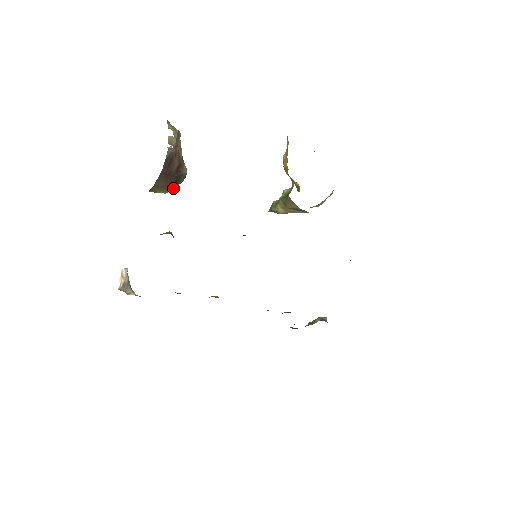
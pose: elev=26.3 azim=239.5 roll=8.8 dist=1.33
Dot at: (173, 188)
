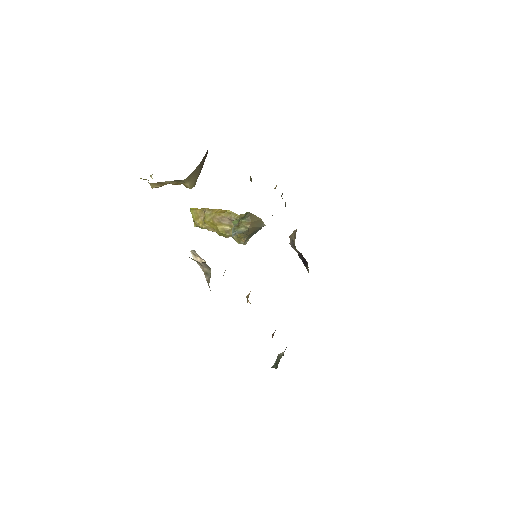
Dot at: occluded
